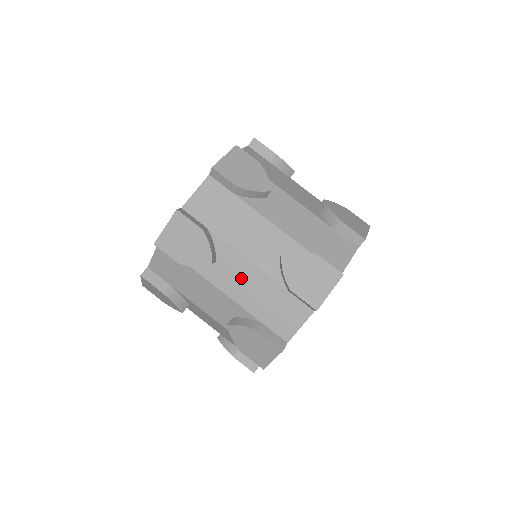
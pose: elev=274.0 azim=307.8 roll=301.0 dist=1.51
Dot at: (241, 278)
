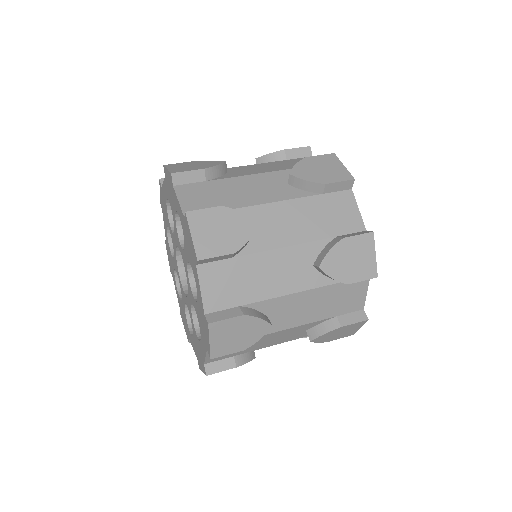
Dot at: (285, 221)
